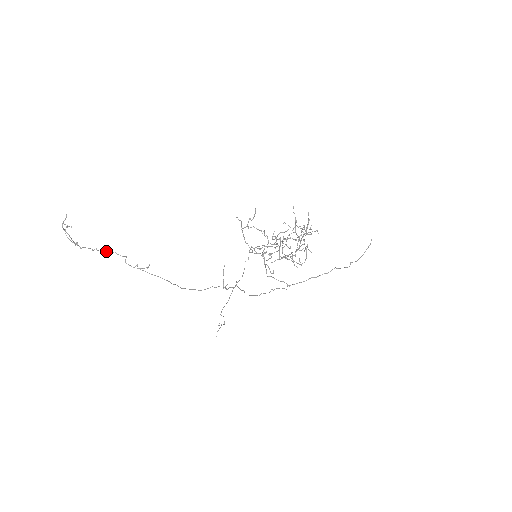
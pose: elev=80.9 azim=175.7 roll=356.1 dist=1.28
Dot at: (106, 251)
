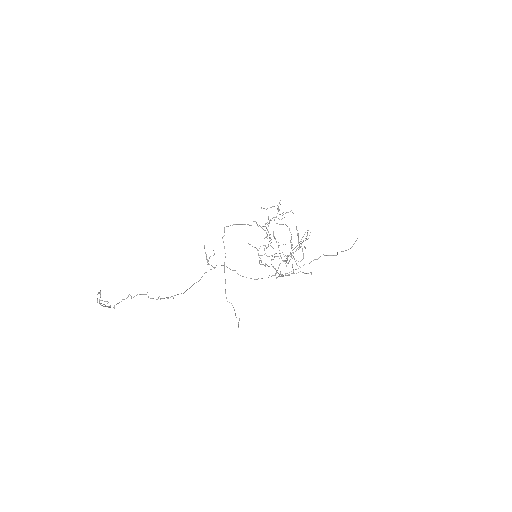
Dot at: (131, 297)
